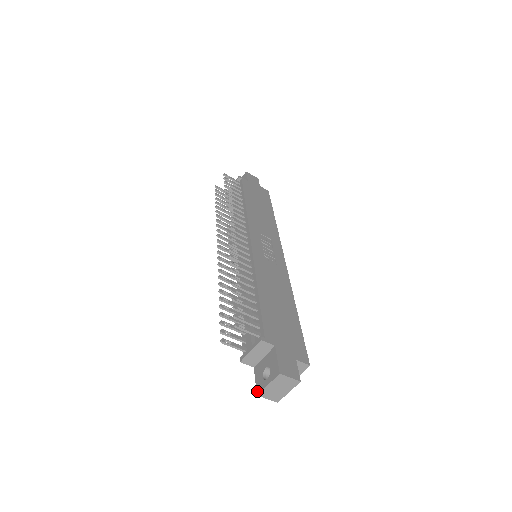
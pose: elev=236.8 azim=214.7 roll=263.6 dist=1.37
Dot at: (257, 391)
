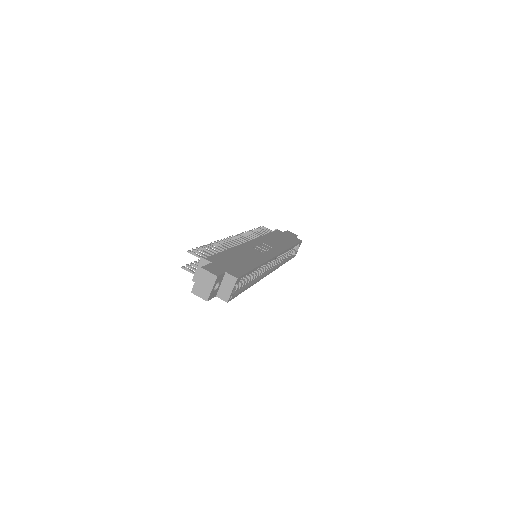
Dot at: (192, 290)
